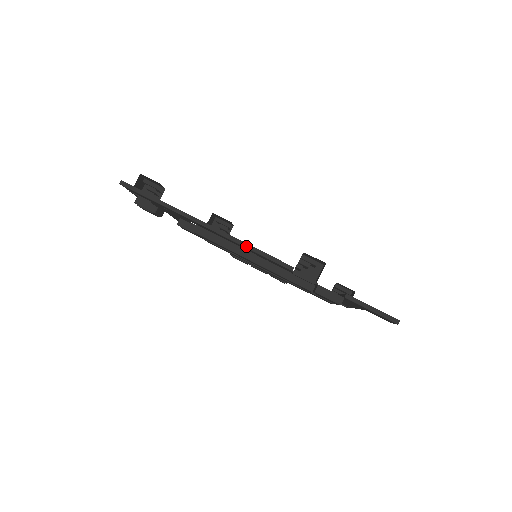
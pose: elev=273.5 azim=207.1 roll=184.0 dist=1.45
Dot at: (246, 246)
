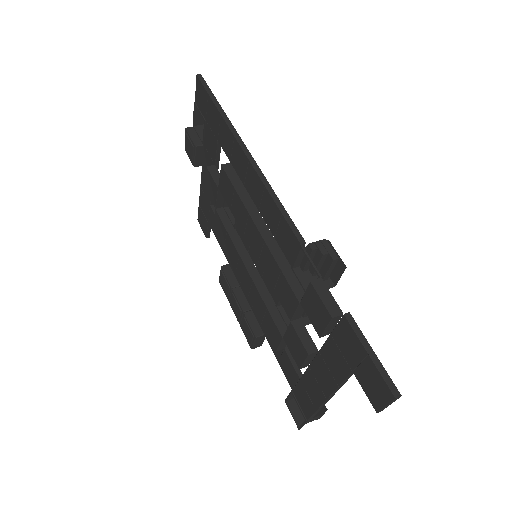
Dot at: (270, 190)
